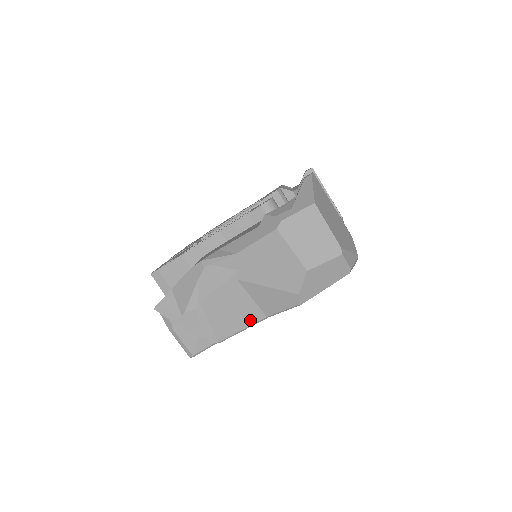
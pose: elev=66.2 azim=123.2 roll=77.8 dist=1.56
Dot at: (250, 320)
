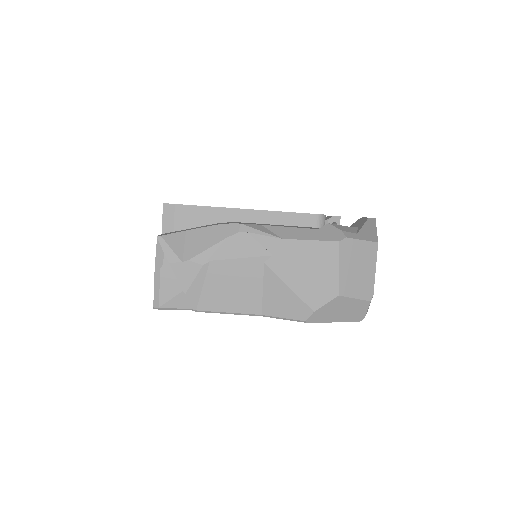
Dot at: (244, 308)
